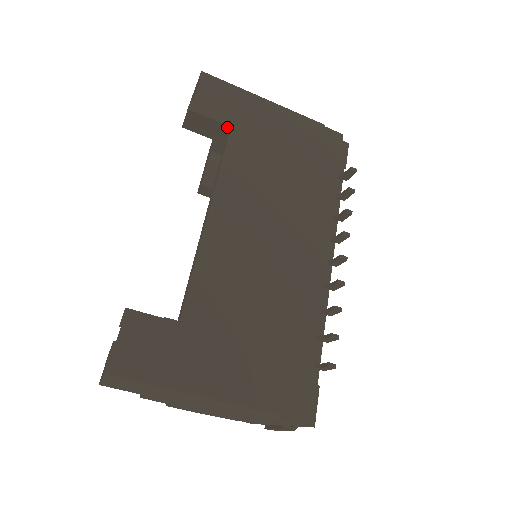
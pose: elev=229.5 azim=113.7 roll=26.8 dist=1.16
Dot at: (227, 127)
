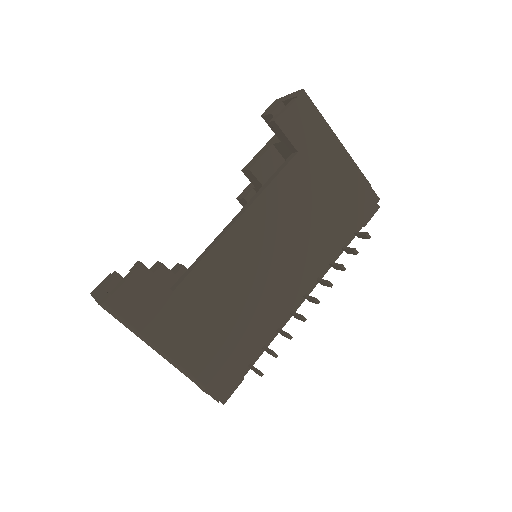
Dot at: (295, 150)
